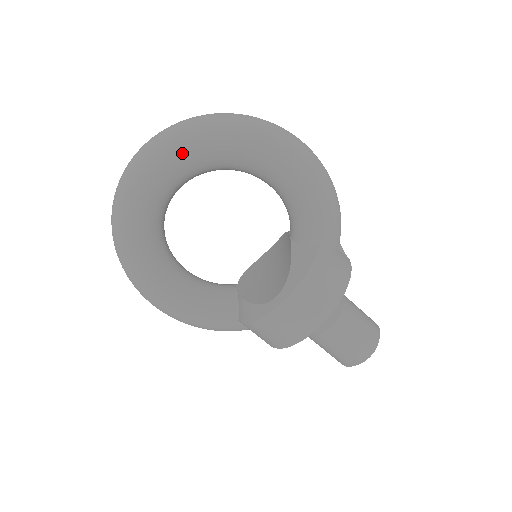
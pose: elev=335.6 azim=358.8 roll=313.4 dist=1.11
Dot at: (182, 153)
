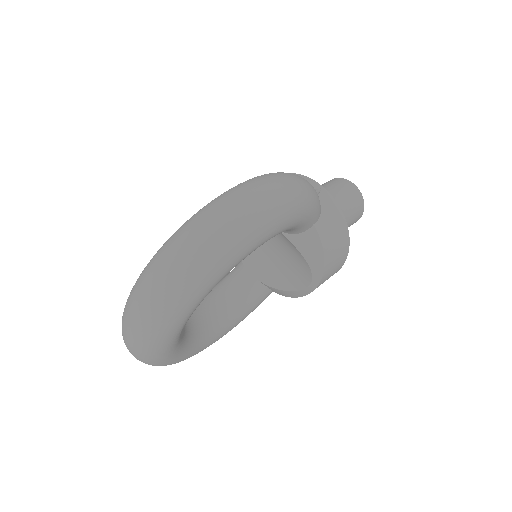
Dot at: (185, 318)
